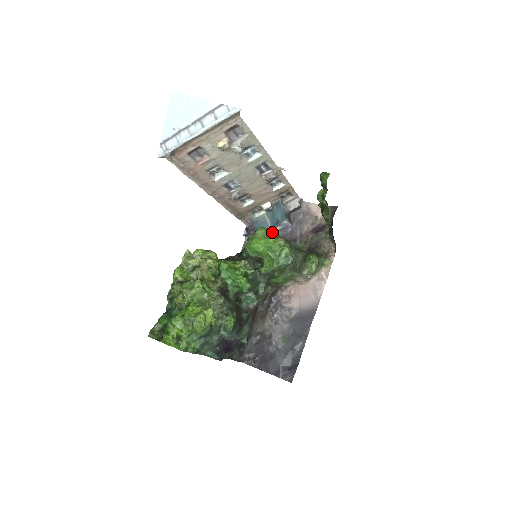
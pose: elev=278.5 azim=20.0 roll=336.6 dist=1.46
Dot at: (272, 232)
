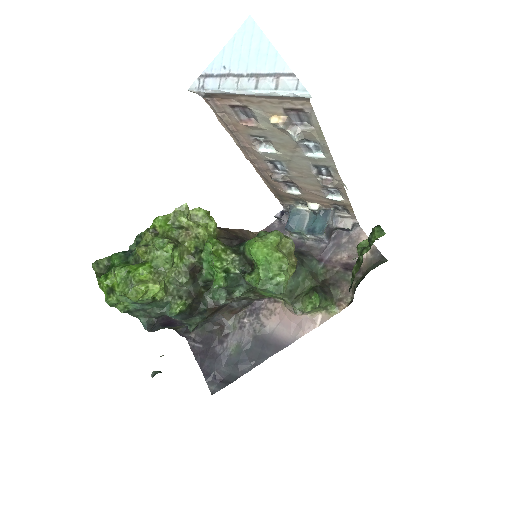
Dot at: (288, 244)
